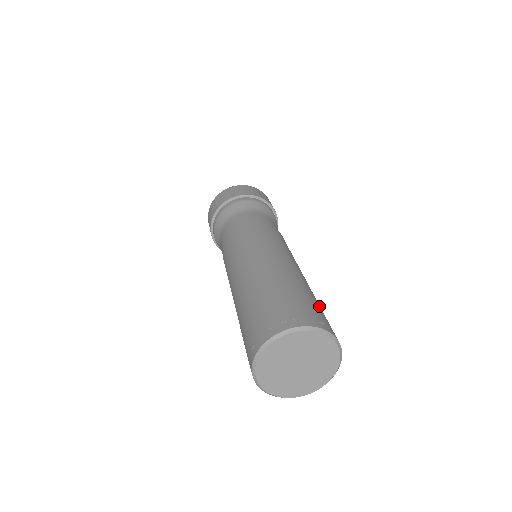
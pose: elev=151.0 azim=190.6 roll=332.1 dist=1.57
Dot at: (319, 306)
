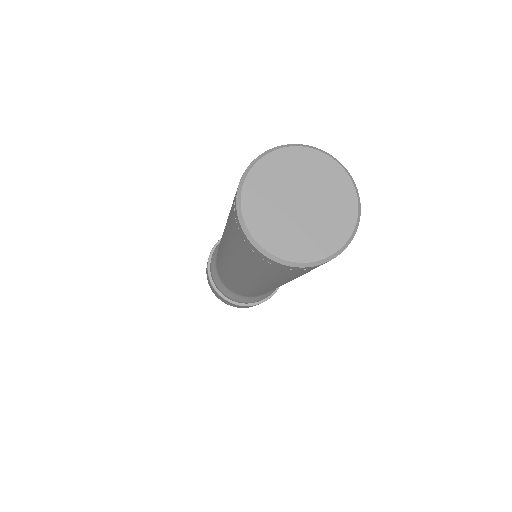
Dot at: occluded
